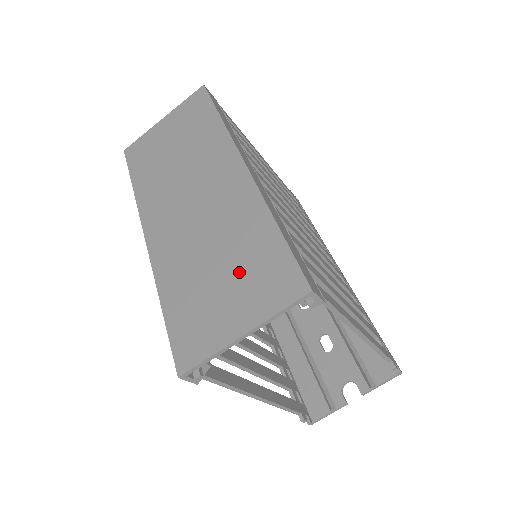
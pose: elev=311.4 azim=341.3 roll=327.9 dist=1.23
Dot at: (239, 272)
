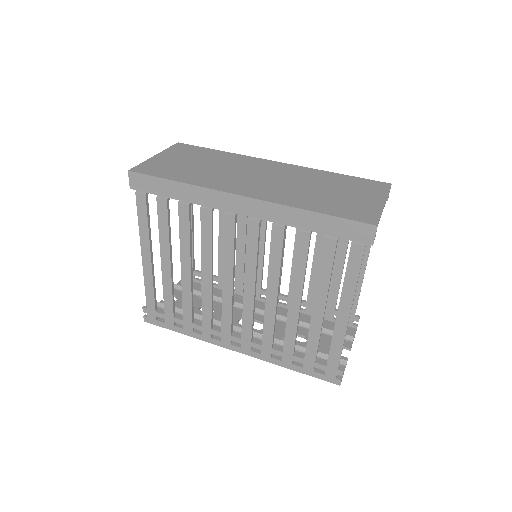
Dot at: (345, 188)
